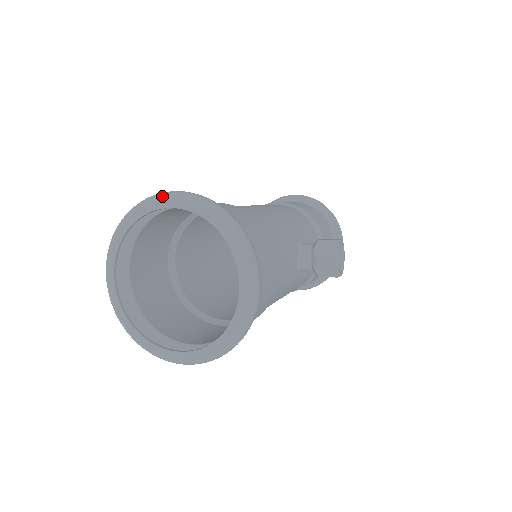
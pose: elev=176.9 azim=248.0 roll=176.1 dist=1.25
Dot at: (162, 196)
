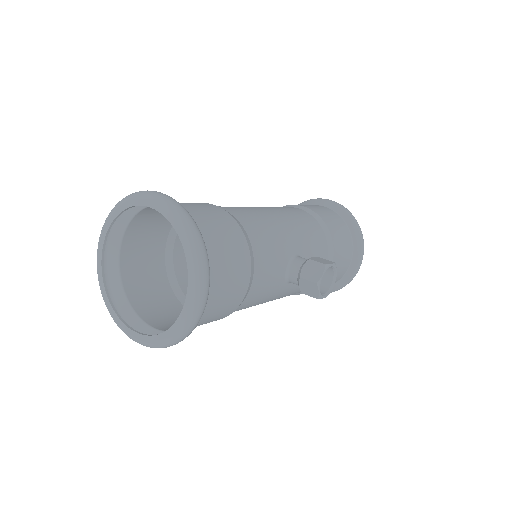
Dot at: (146, 194)
